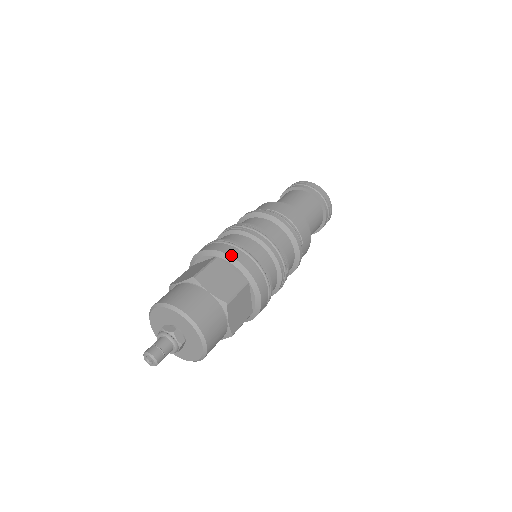
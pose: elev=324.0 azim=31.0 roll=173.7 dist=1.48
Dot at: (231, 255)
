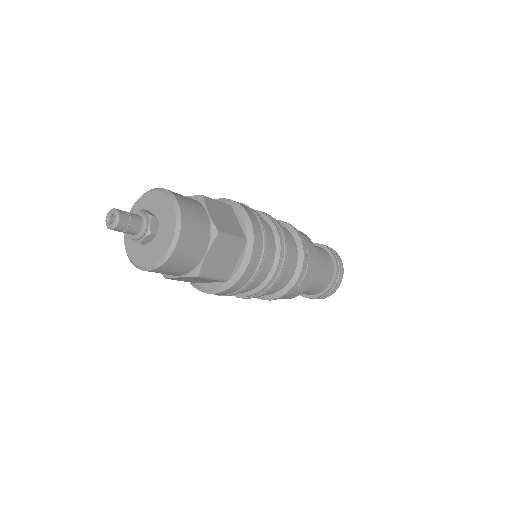
Dot at: (246, 210)
